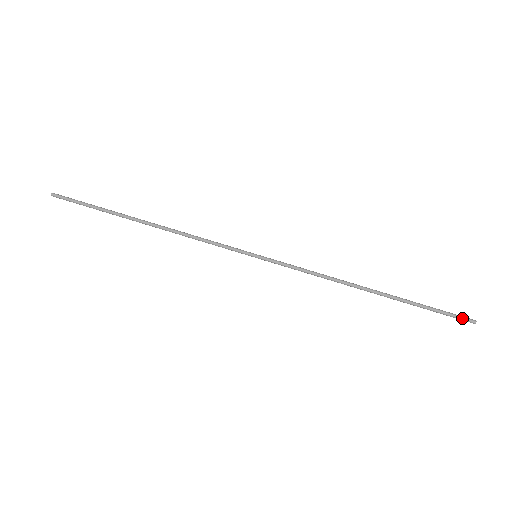
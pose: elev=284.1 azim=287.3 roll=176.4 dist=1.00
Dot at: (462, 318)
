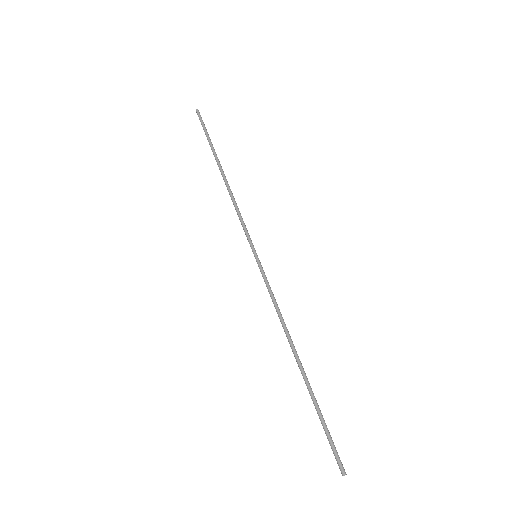
Dot at: (337, 459)
